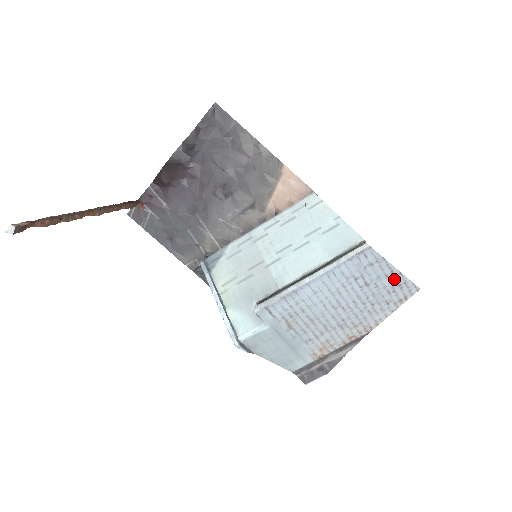
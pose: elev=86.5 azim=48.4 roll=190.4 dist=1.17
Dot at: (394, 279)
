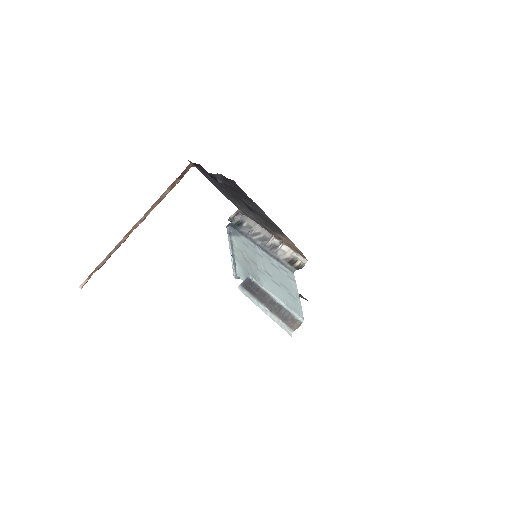
Dot at: occluded
